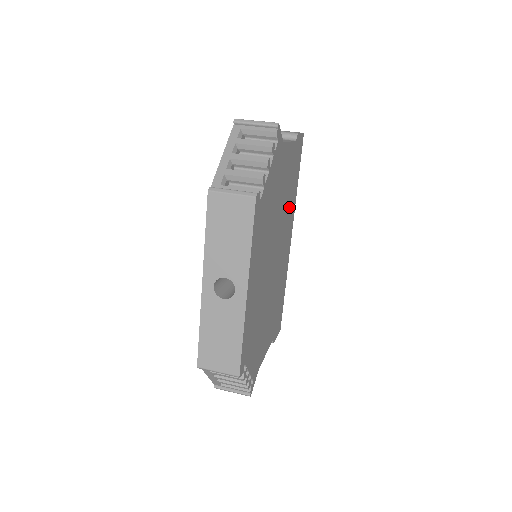
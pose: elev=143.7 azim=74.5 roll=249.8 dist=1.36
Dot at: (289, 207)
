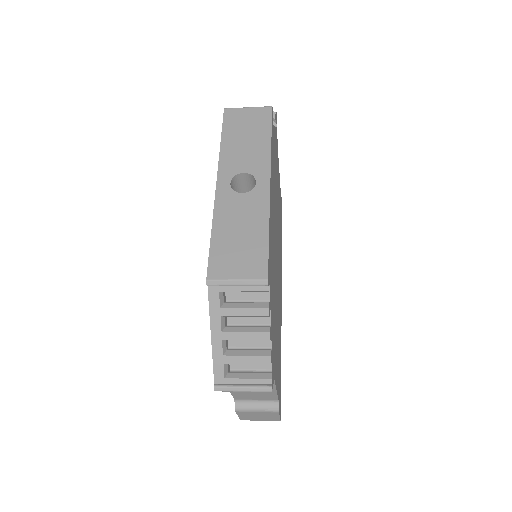
Dot at: (280, 247)
